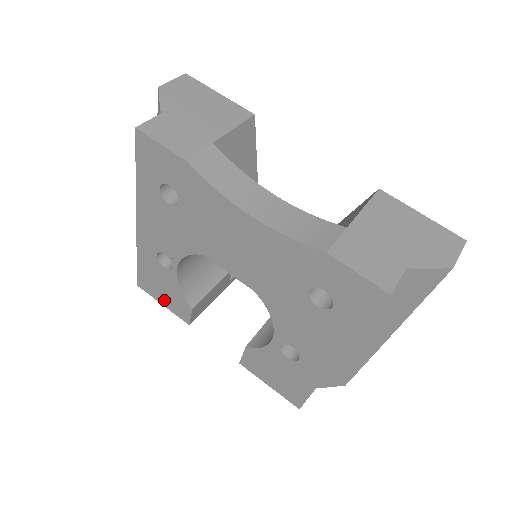
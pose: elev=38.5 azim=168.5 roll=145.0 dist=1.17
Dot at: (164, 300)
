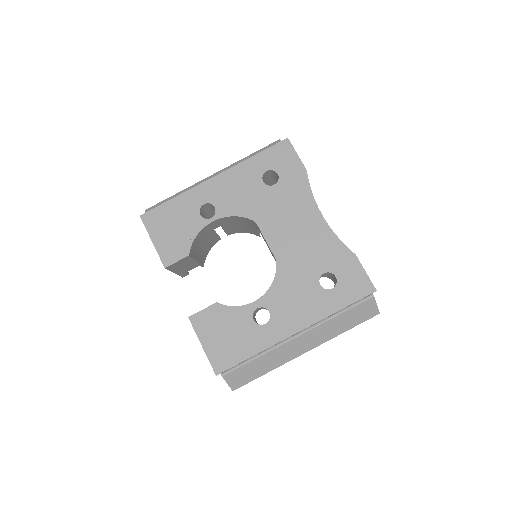
Dot at: (161, 238)
